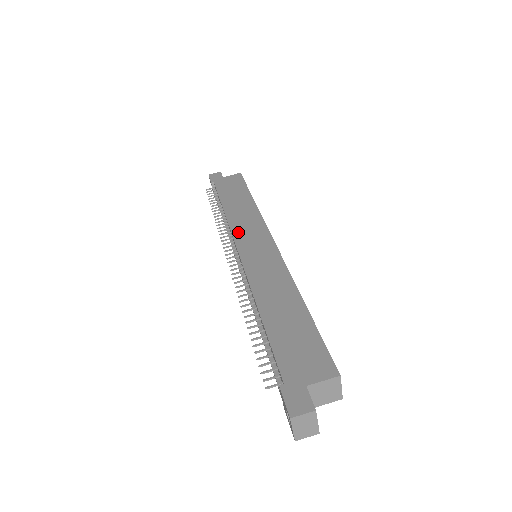
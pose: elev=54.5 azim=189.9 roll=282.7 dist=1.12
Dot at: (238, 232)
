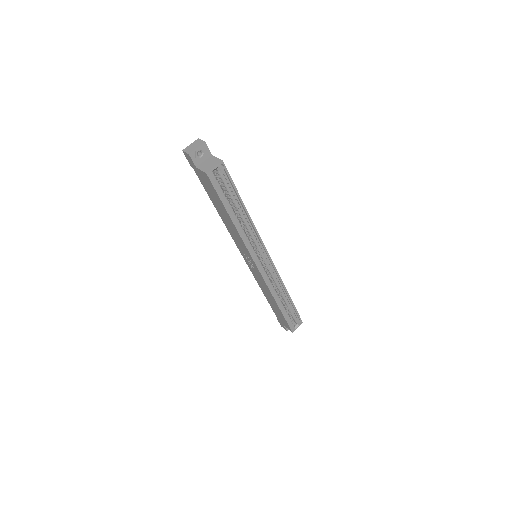
Dot at: occluded
